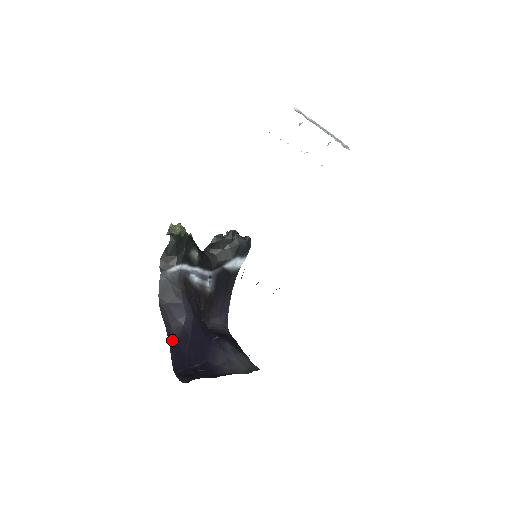
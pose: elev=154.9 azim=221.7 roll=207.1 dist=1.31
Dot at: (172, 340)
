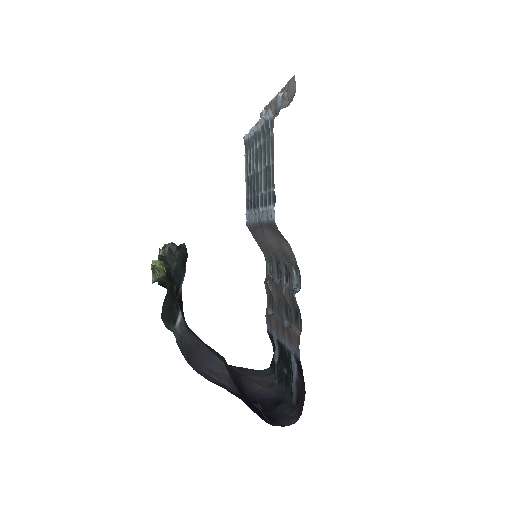
Dot at: (239, 397)
